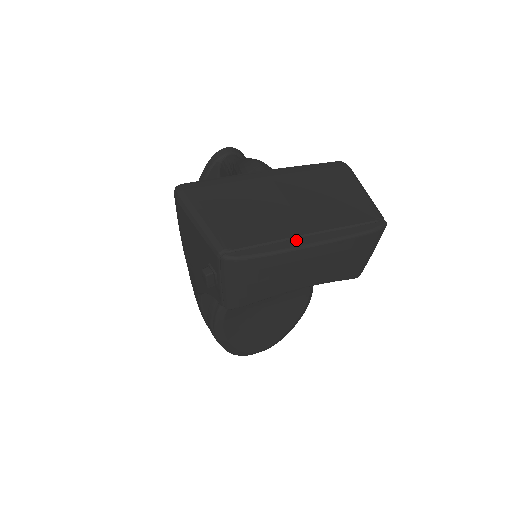
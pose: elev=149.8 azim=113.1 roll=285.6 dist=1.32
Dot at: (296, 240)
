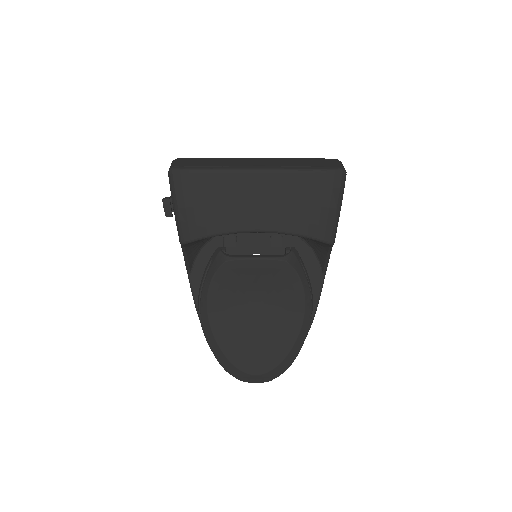
Dot at: (241, 167)
